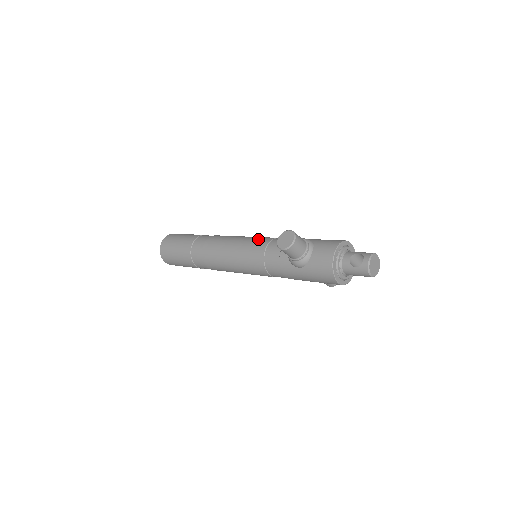
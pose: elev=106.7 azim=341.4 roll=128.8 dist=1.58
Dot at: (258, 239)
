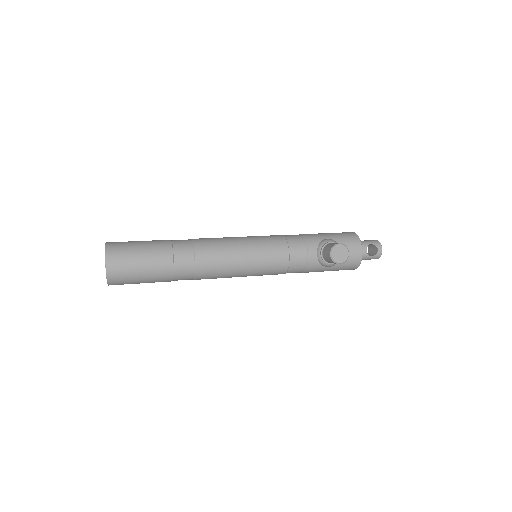
Dot at: (271, 244)
